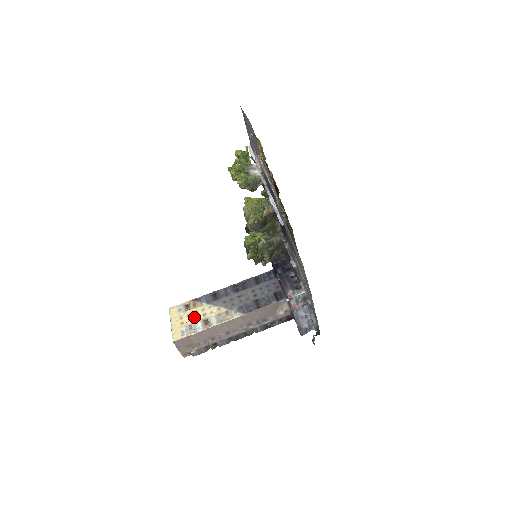
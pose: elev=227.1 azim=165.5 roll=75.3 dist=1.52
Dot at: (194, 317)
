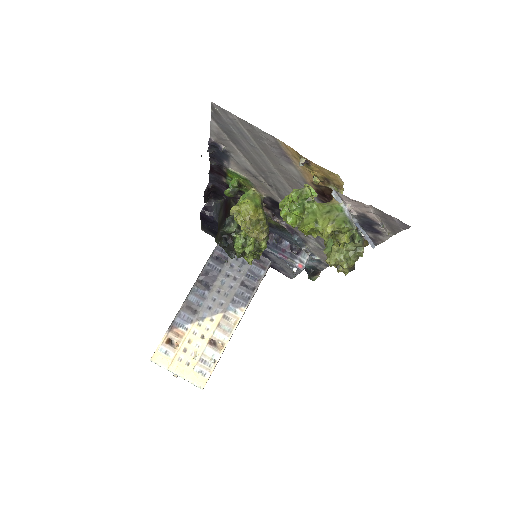
Dot at: (194, 348)
